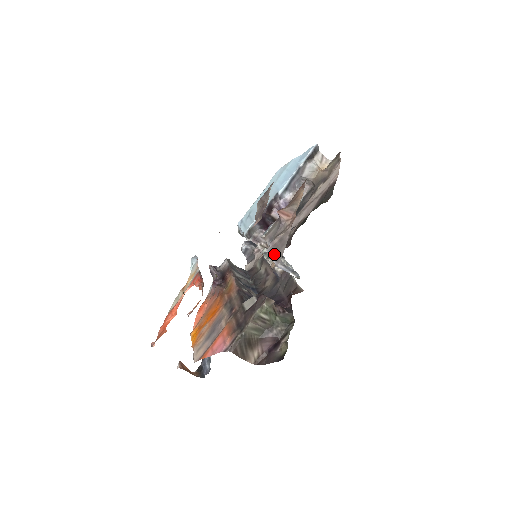
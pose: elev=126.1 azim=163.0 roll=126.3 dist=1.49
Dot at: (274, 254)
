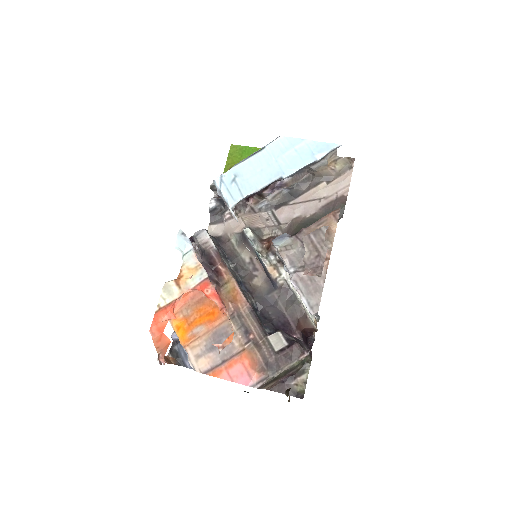
Dot at: (304, 294)
